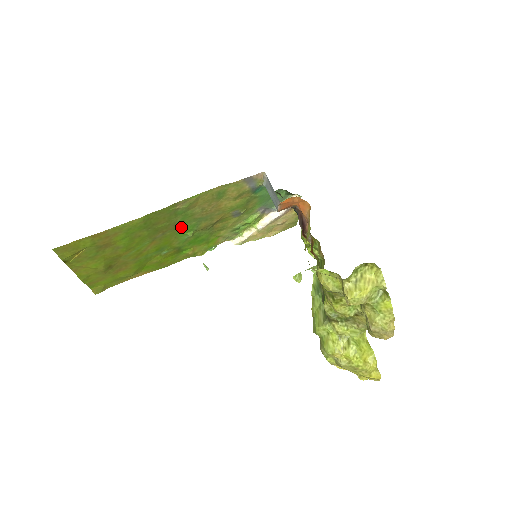
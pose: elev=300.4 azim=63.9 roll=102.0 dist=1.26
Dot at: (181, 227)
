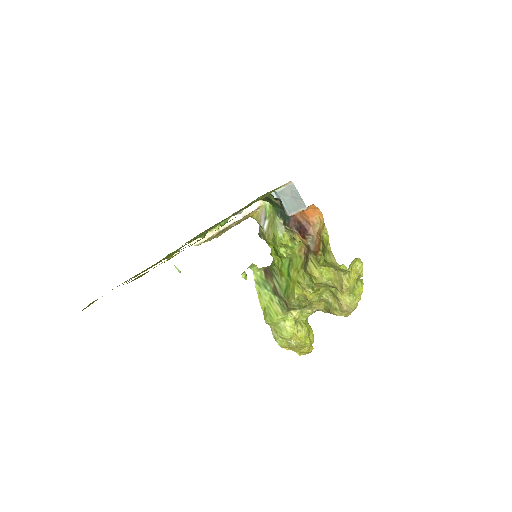
Dot at: occluded
